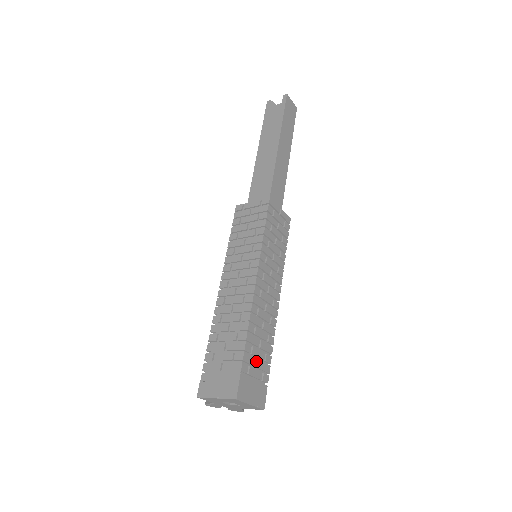
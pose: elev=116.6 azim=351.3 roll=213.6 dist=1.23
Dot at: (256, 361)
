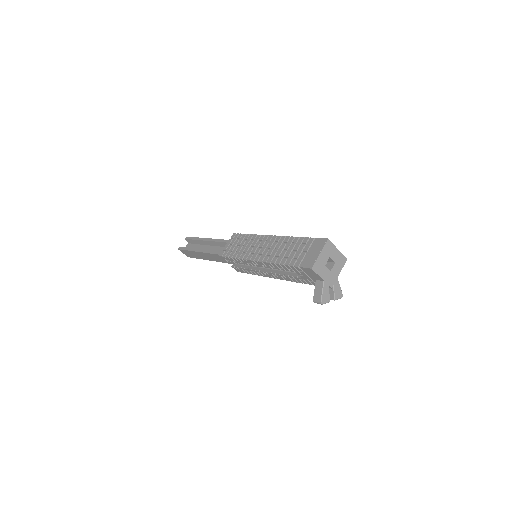
Dot at: occluded
